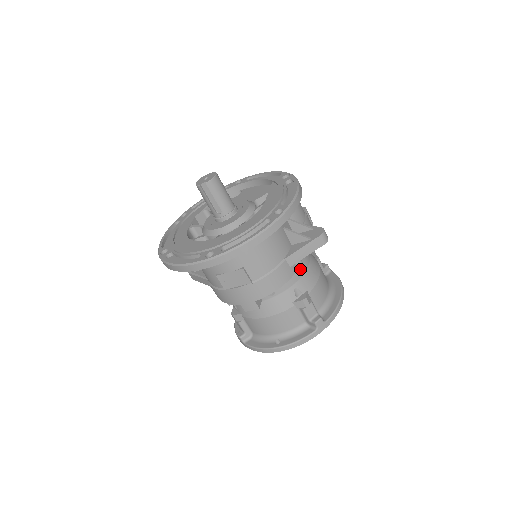
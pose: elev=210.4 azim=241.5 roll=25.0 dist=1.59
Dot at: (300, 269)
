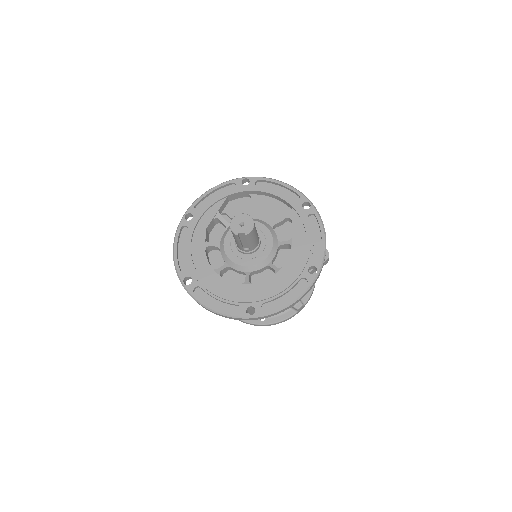
Dot at: occluded
